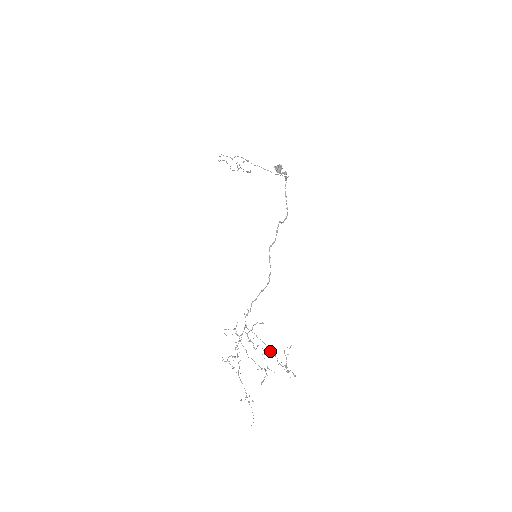
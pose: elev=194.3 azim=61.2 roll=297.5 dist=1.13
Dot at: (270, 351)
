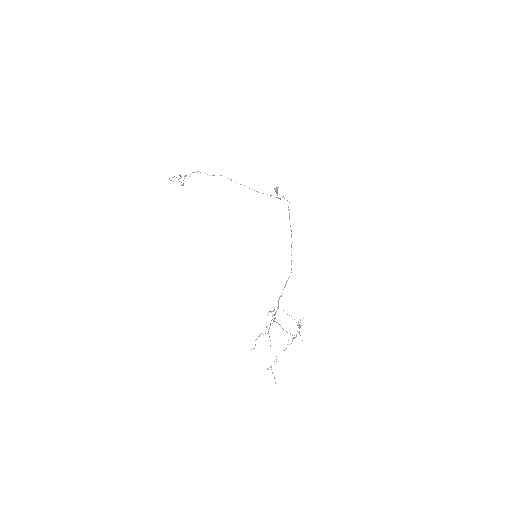
Dot at: (298, 323)
